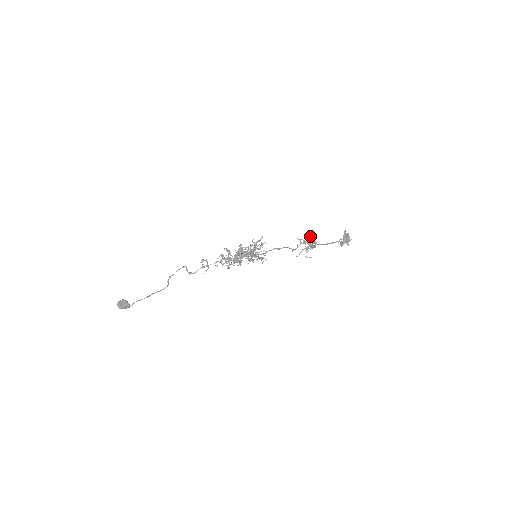
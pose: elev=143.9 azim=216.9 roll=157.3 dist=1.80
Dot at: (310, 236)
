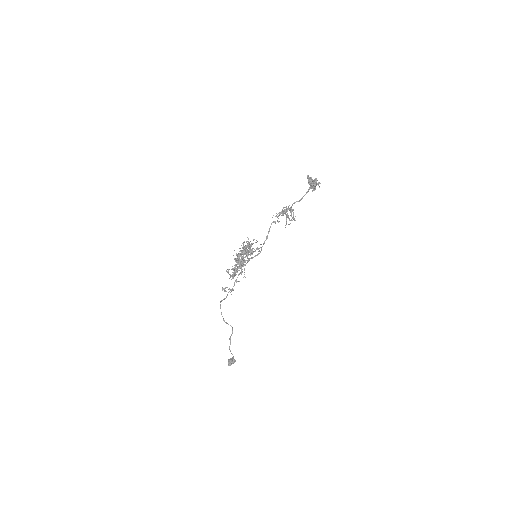
Dot at: occluded
